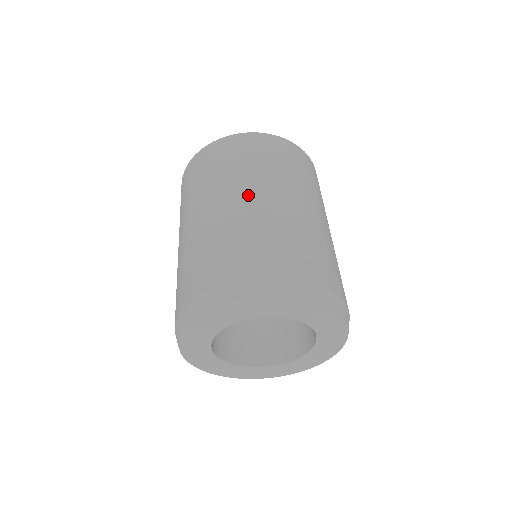
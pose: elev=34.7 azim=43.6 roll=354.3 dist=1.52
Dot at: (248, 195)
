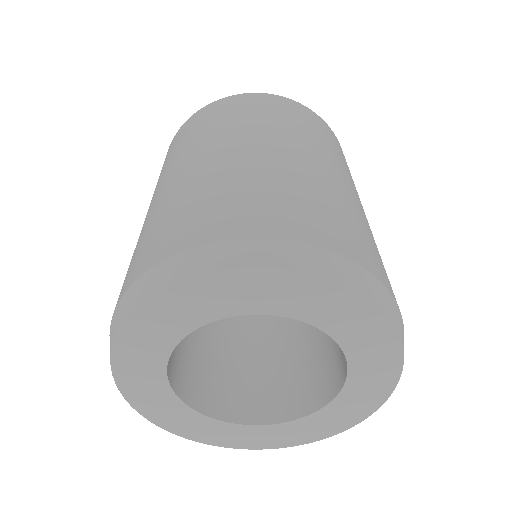
Dot at: (173, 174)
